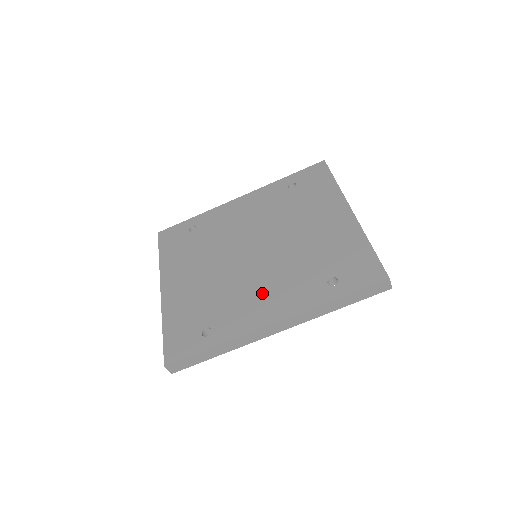
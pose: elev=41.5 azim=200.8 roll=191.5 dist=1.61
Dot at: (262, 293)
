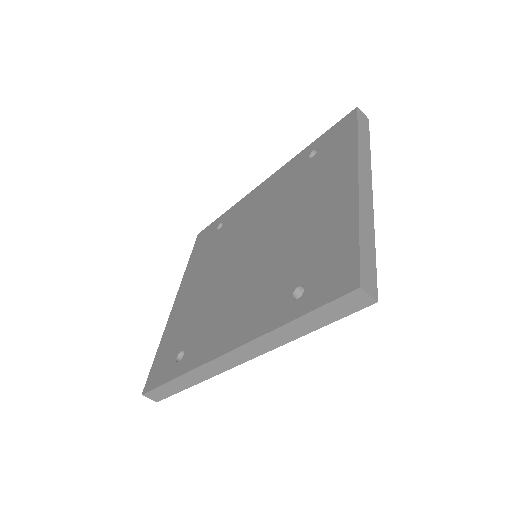
Dot at: (234, 308)
